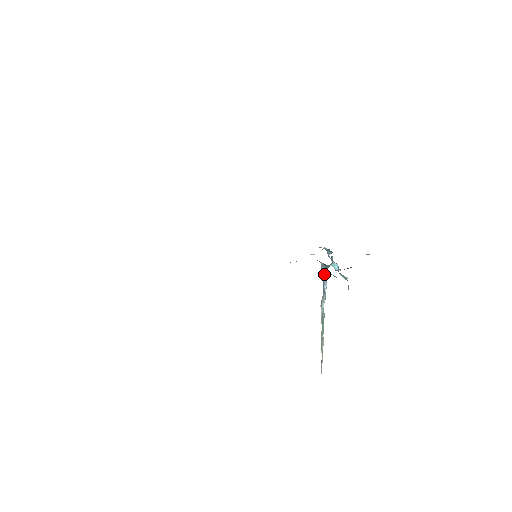
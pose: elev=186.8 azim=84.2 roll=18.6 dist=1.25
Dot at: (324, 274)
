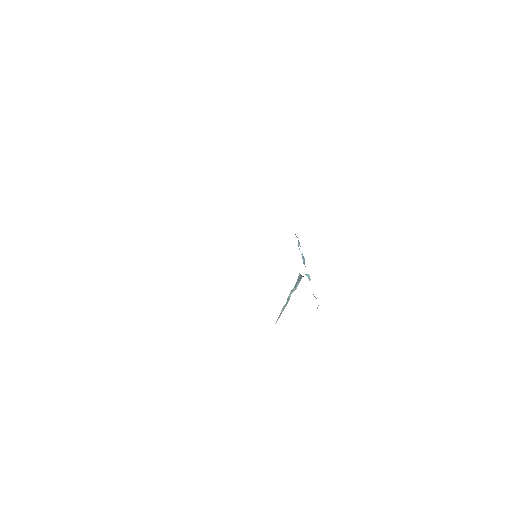
Dot at: (299, 279)
